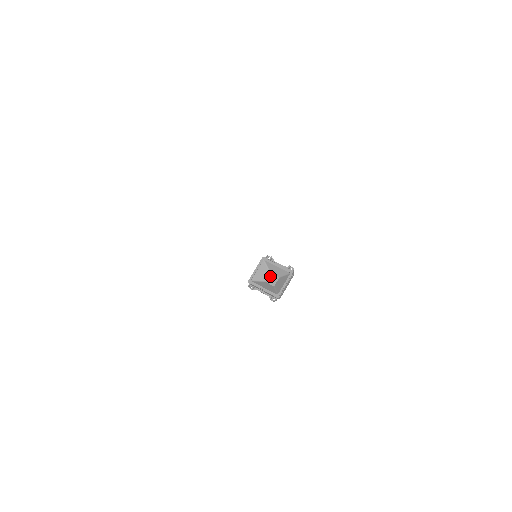
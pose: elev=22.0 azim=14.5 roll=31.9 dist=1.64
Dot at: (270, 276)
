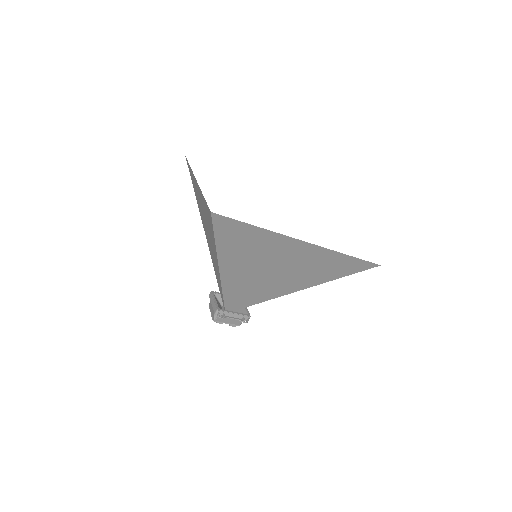
Dot at: (223, 308)
